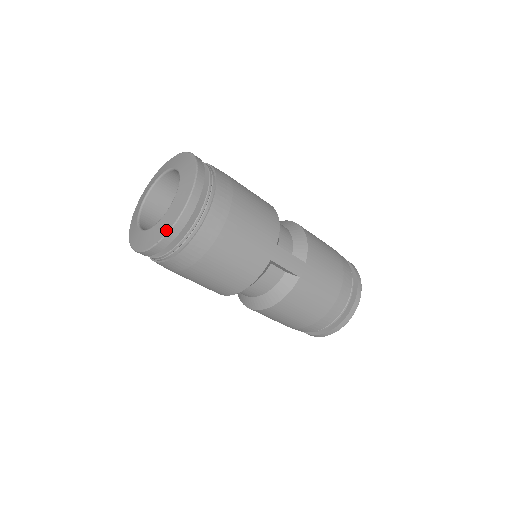
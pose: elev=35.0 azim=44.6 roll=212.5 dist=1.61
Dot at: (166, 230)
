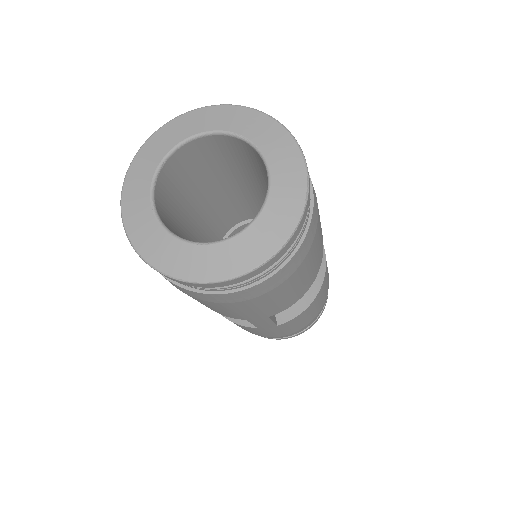
Dot at: (162, 267)
